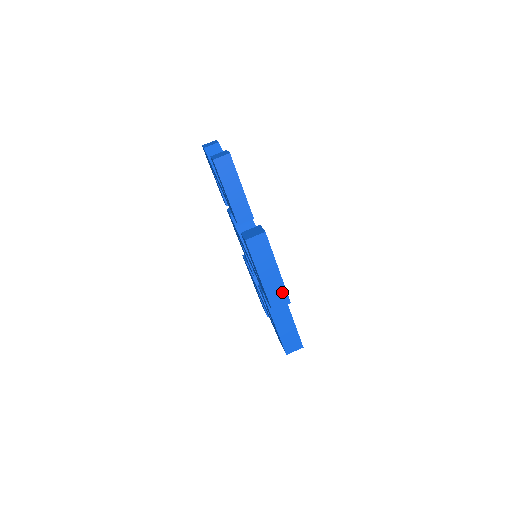
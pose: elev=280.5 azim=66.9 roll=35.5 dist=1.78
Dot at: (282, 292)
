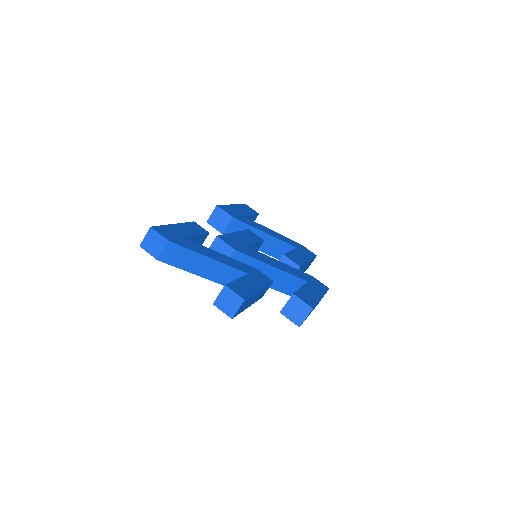
Dot at: occluded
